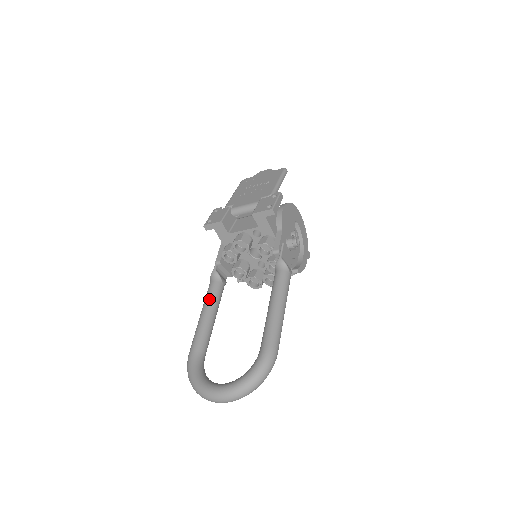
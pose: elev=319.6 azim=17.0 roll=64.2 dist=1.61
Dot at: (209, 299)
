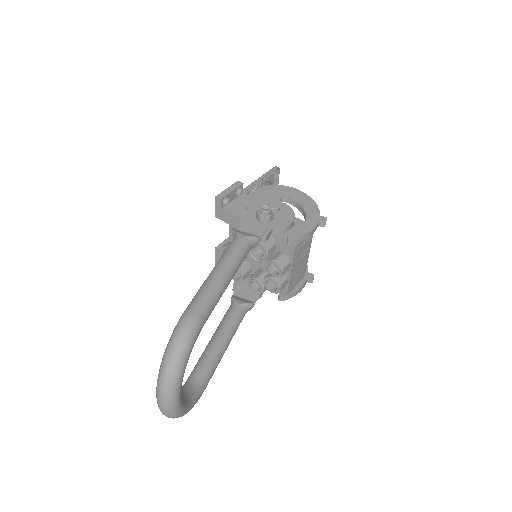
Dot at: (219, 324)
